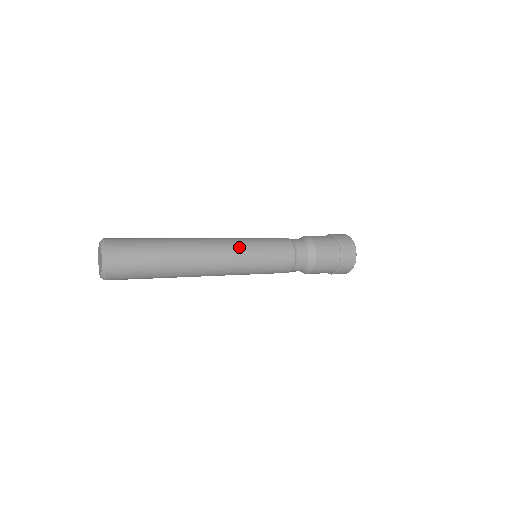
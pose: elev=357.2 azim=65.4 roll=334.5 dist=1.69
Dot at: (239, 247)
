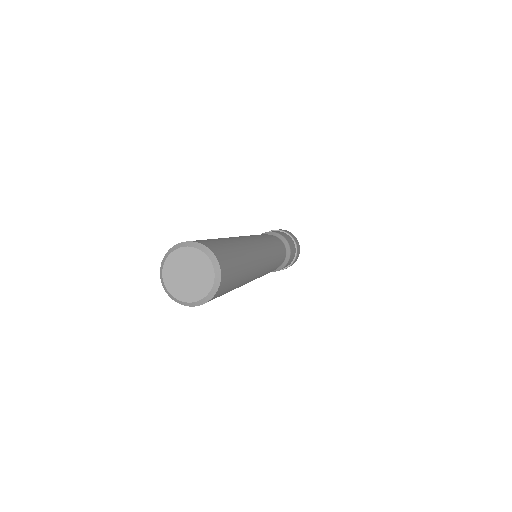
Dot at: (265, 243)
